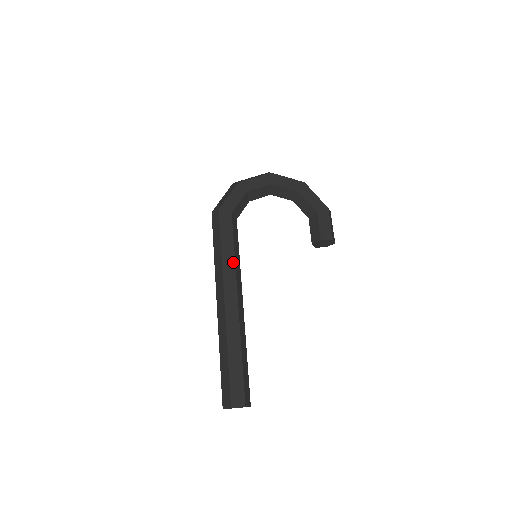
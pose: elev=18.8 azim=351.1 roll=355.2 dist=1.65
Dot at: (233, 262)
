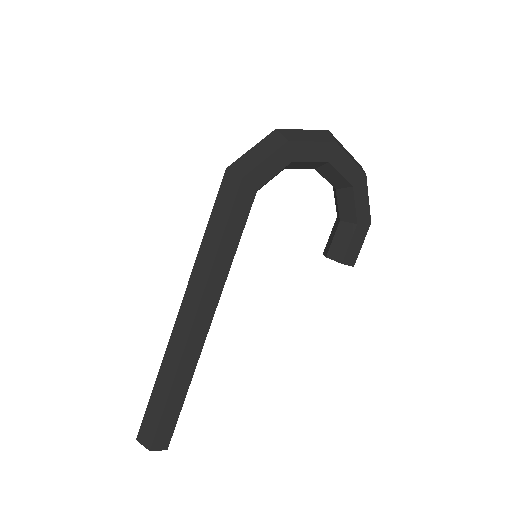
Dot at: (228, 268)
